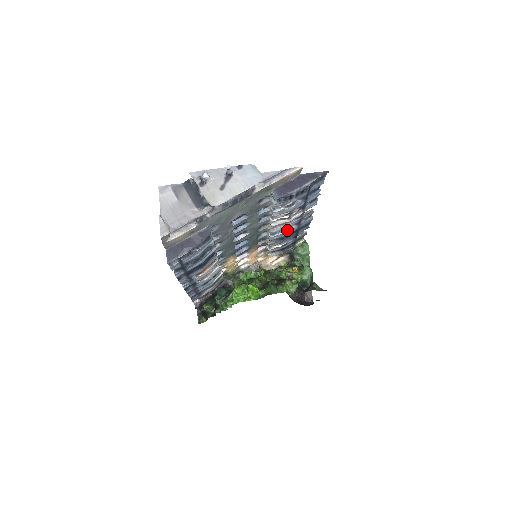
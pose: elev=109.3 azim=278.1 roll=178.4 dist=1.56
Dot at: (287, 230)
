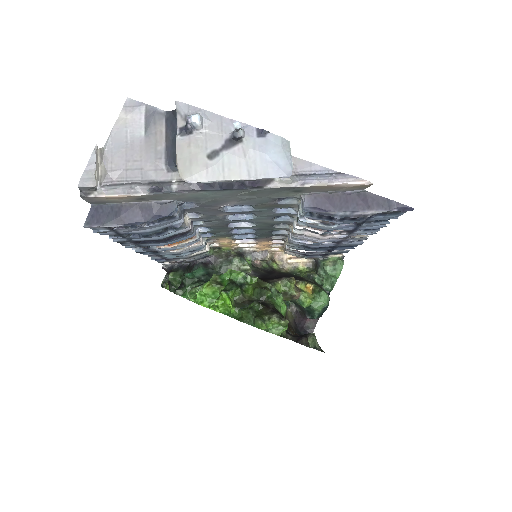
Dot at: occluded
